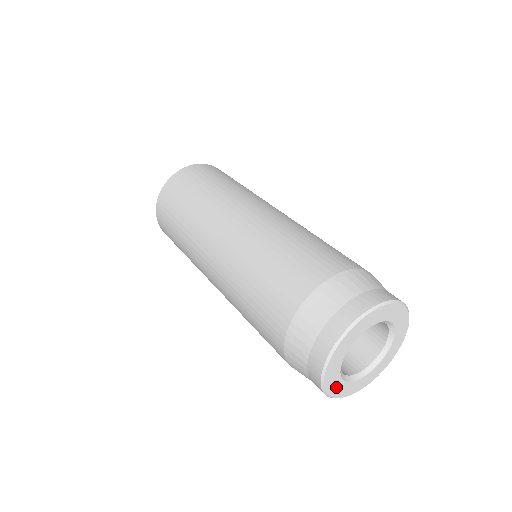
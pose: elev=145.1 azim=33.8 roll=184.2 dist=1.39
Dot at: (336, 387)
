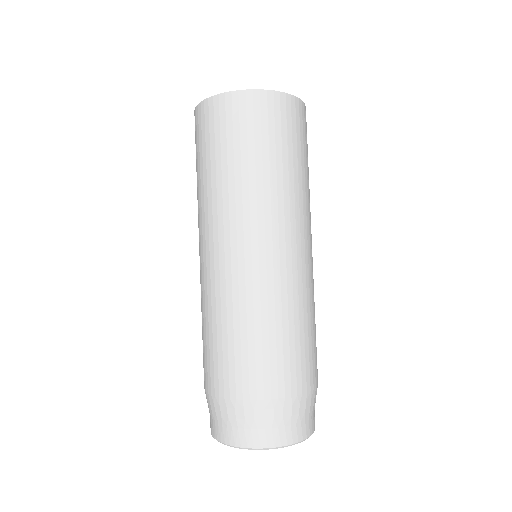
Dot at: occluded
